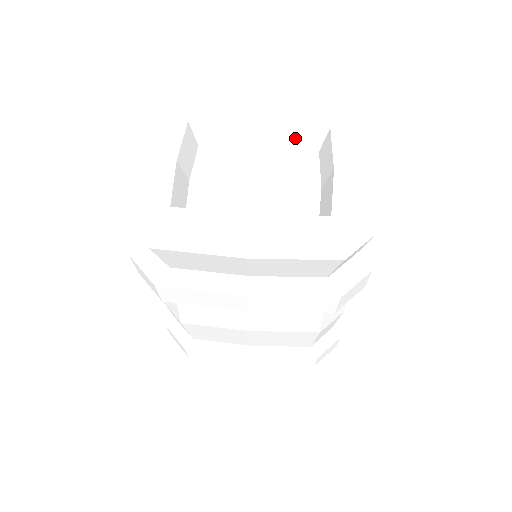
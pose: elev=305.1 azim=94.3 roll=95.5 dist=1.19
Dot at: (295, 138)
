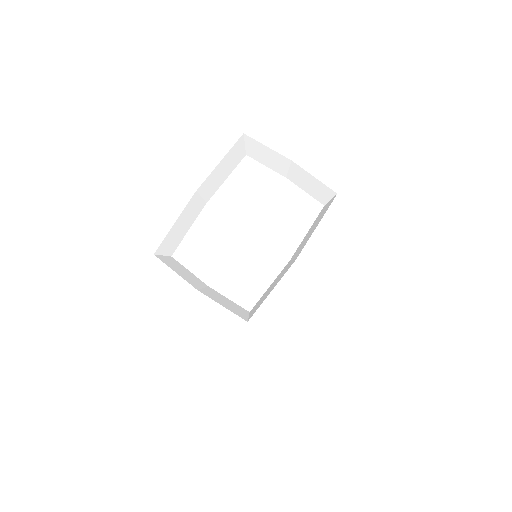
Dot at: (226, 168)
